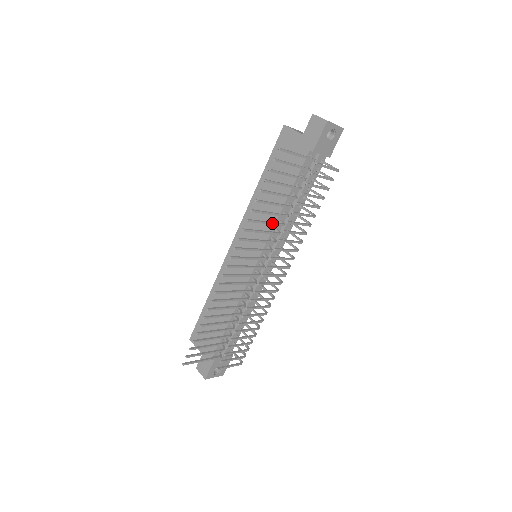
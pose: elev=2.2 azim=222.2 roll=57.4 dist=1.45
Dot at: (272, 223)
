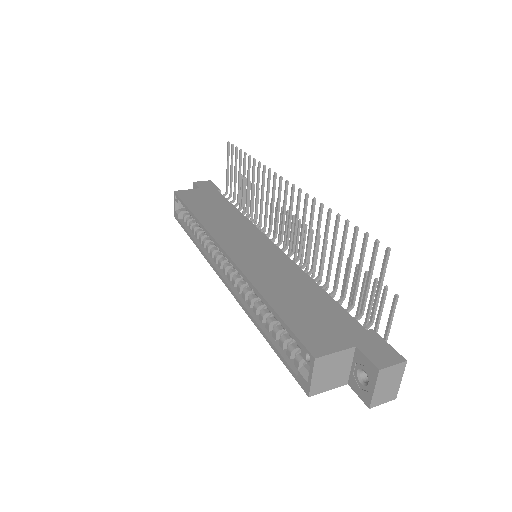
Dot at: (257, 199)
